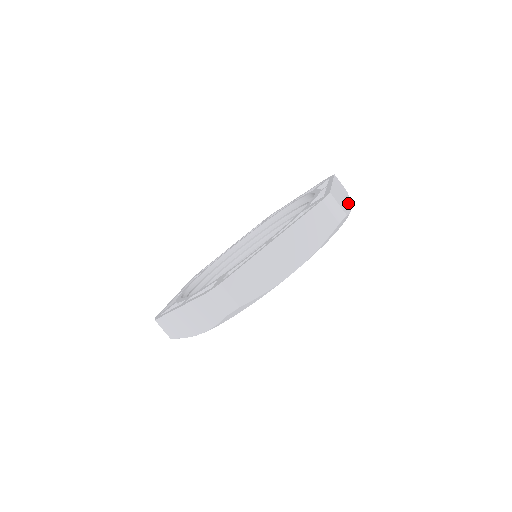
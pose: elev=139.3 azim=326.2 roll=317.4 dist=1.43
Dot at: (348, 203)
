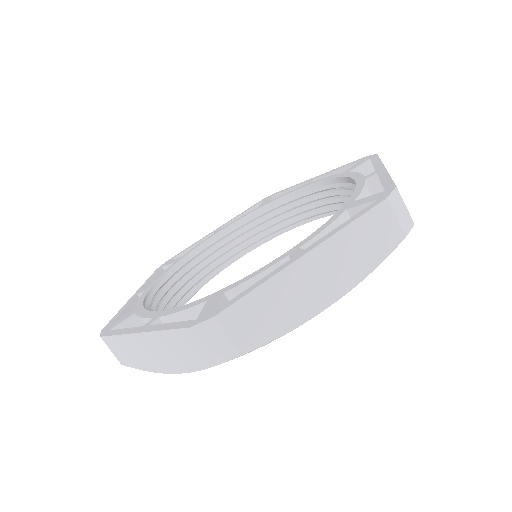
Dot at: occluded
